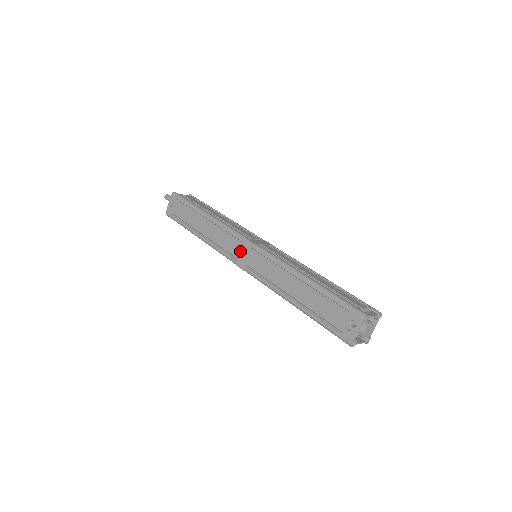
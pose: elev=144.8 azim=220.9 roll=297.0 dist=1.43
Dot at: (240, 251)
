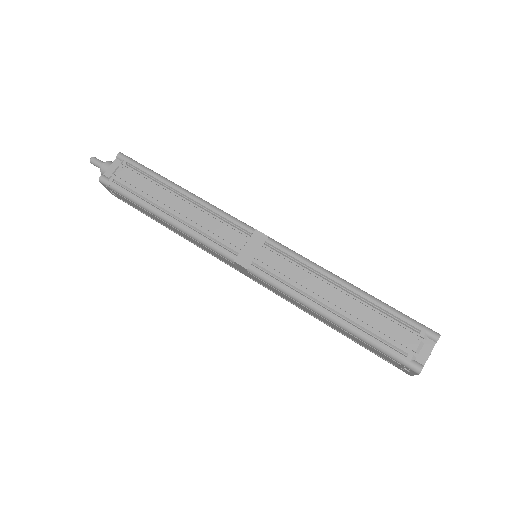
Dot at: (235, 267)
